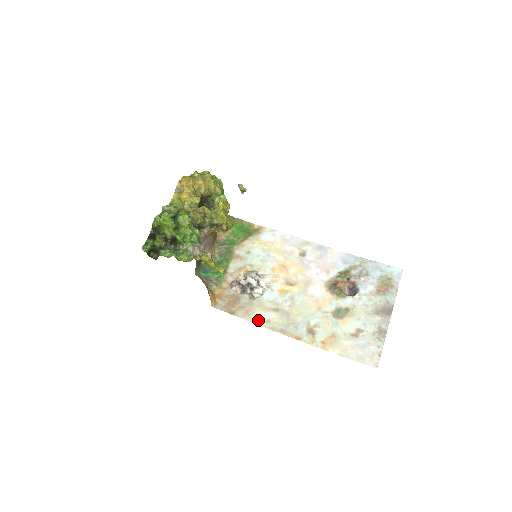
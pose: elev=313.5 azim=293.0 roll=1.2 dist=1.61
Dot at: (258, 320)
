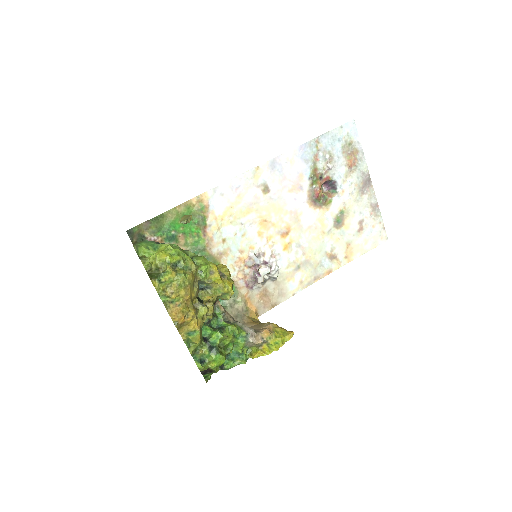
Dot at: (295, 290)
